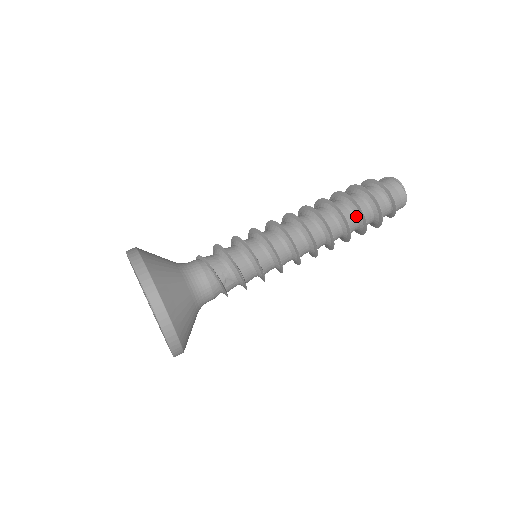
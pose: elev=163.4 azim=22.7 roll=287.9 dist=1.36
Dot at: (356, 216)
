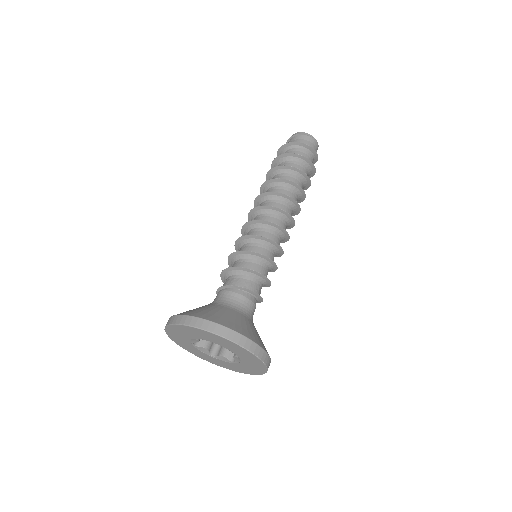
Dot at: (302, 181)
